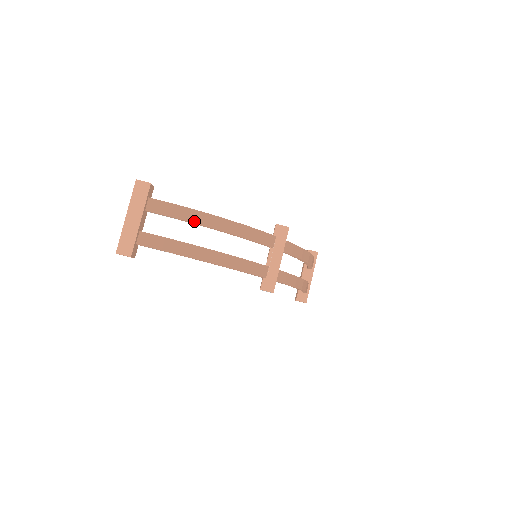
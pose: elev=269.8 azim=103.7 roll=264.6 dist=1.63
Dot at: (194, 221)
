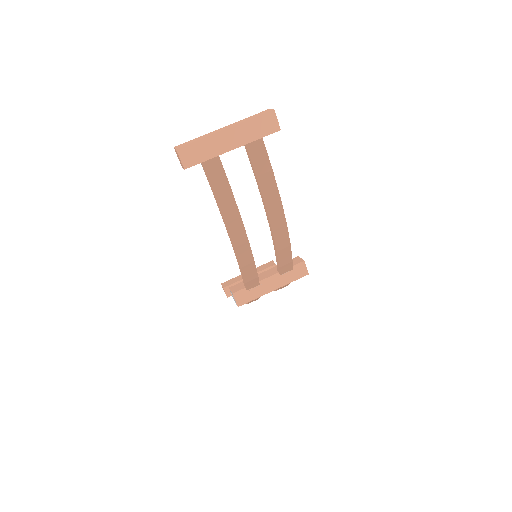
Dot at: (267, 202)
